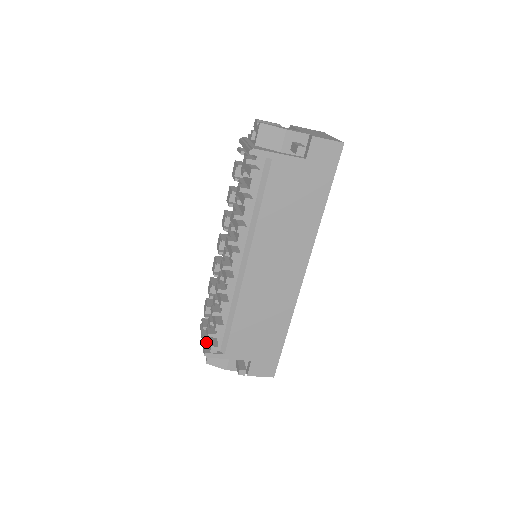
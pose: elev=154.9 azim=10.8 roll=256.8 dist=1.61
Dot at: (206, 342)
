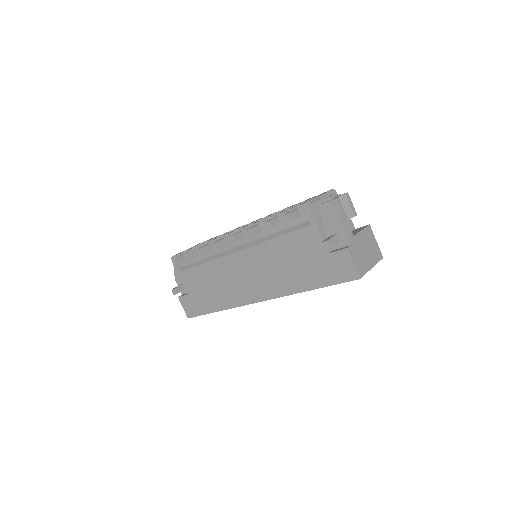
Dot at: (181, 253)
